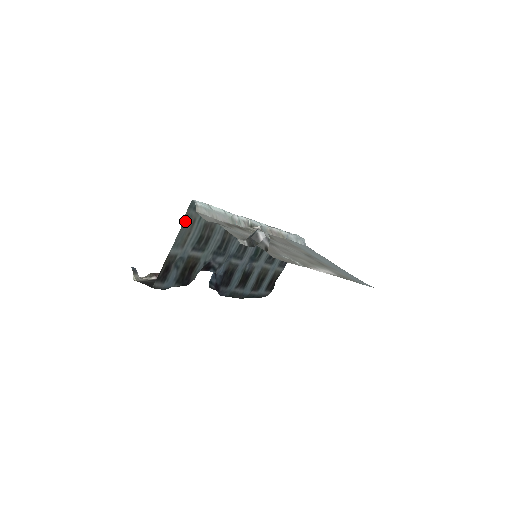
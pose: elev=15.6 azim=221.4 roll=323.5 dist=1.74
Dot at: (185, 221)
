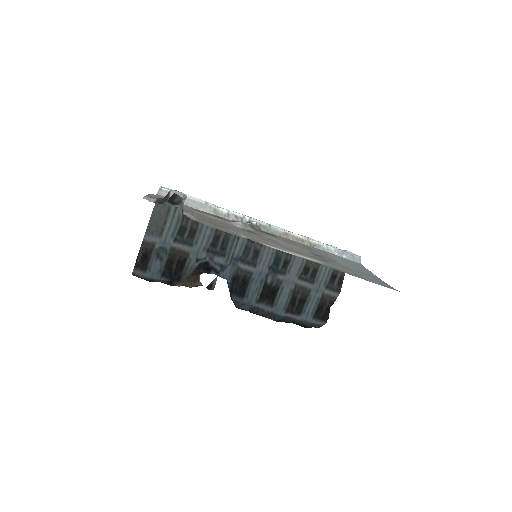
Dot at: (157, 208)
